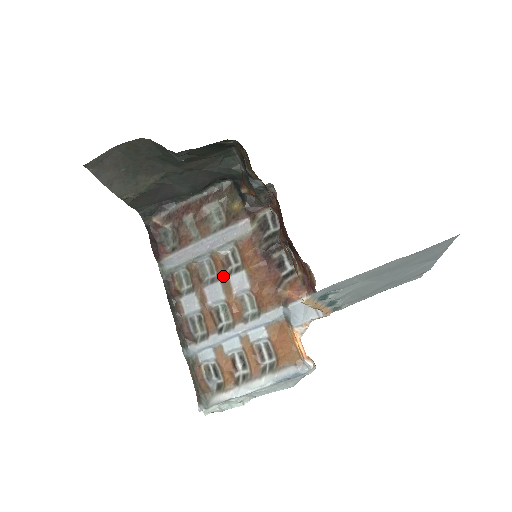
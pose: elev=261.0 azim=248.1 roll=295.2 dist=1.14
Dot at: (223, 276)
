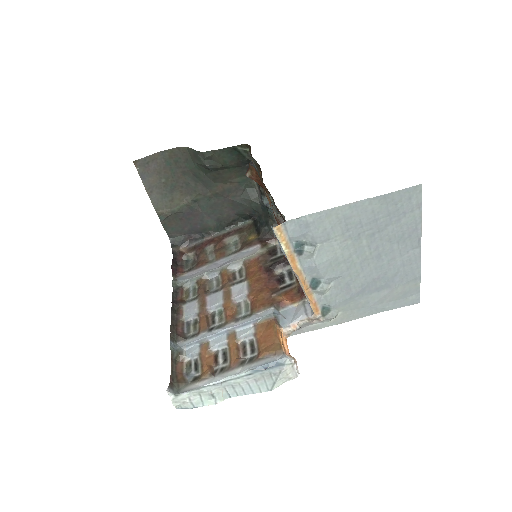
Dot at: (226, 286)
